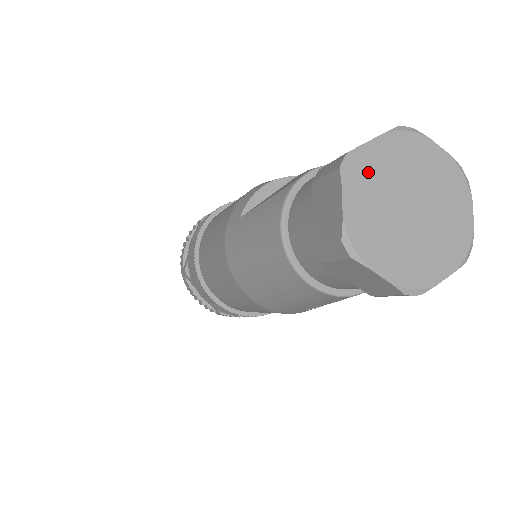
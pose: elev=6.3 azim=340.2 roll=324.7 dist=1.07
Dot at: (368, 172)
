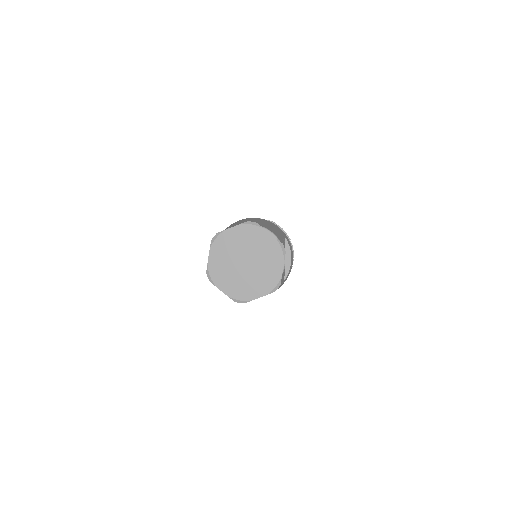
Dot at: (219, 271)
